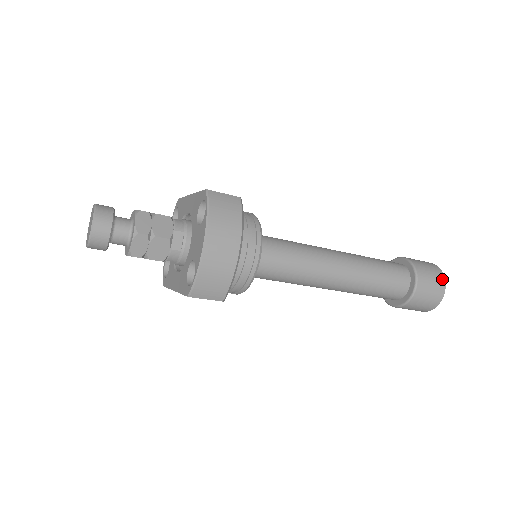
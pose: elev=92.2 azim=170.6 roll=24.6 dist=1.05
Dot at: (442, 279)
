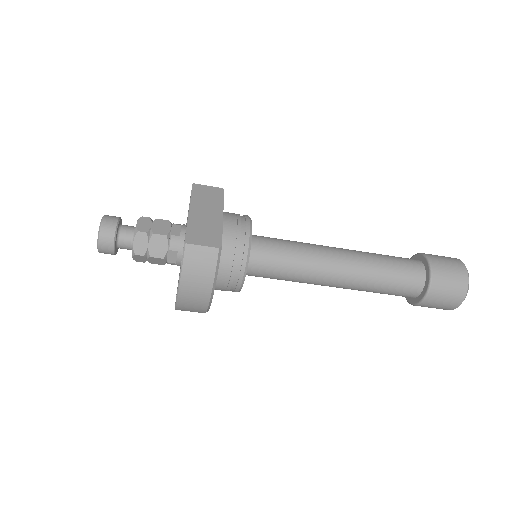
Dot at: (462, 295)
